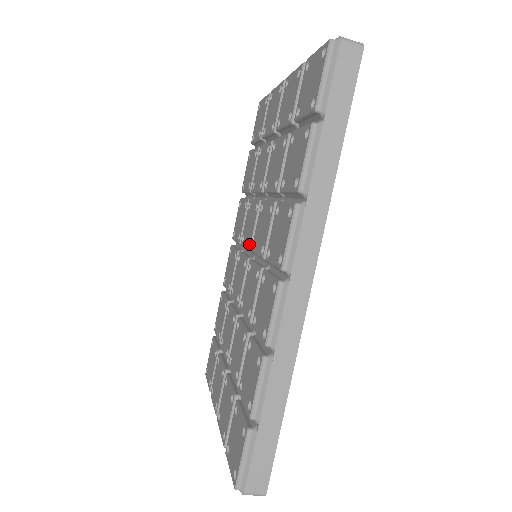
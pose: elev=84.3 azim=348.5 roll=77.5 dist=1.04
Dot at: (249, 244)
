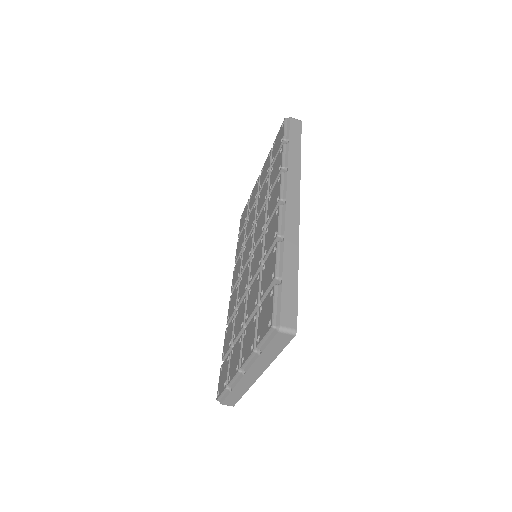
Dot at: (249, 256)
